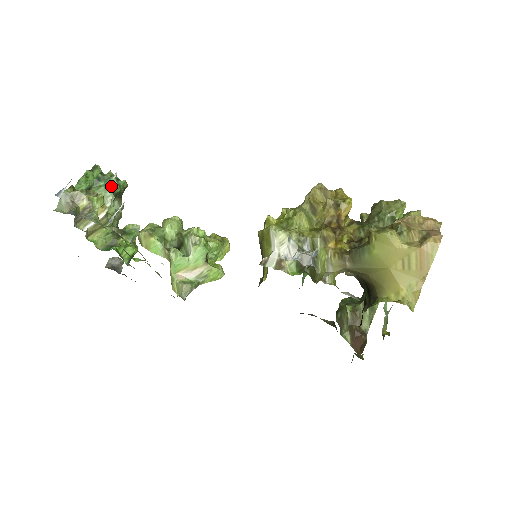
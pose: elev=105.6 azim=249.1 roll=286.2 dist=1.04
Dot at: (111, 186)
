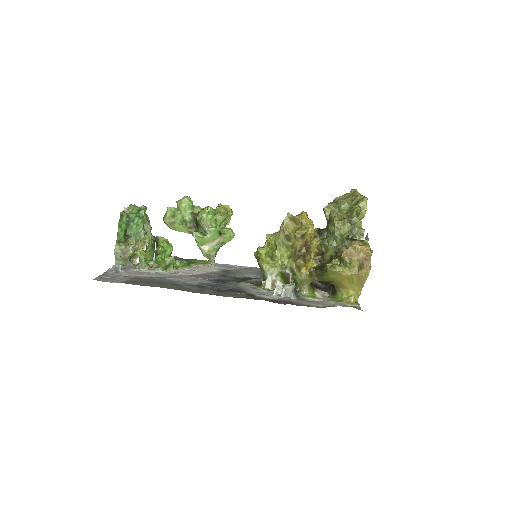
Dot at: (138, 223)
